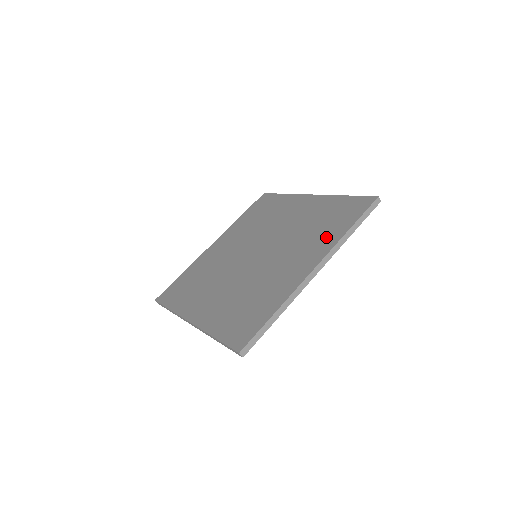
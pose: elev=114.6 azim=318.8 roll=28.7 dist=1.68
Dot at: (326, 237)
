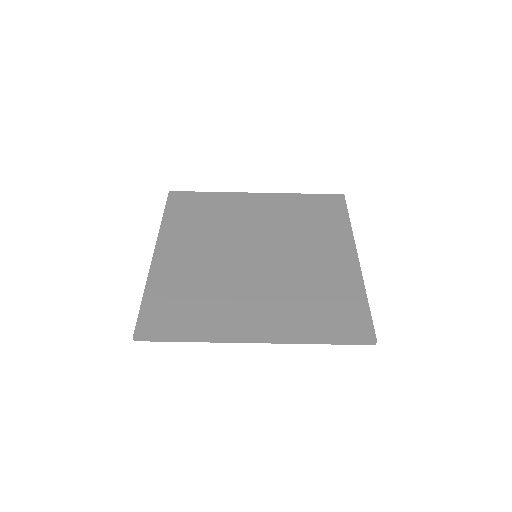
Dot at: (301, 320)
